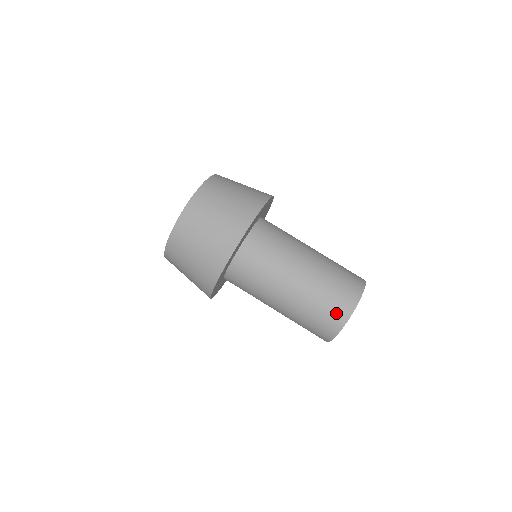
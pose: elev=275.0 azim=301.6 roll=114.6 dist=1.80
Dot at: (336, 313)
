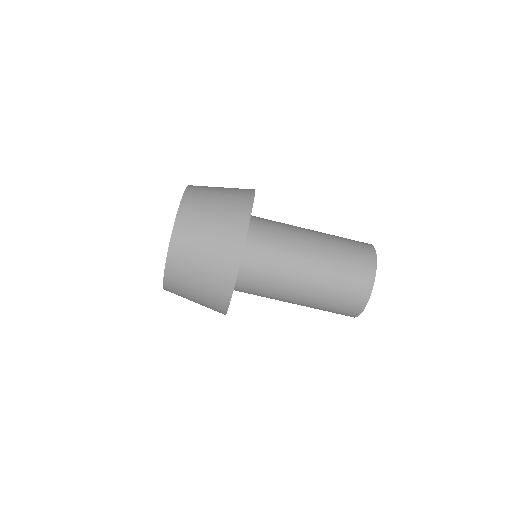
Dot at: occluded
